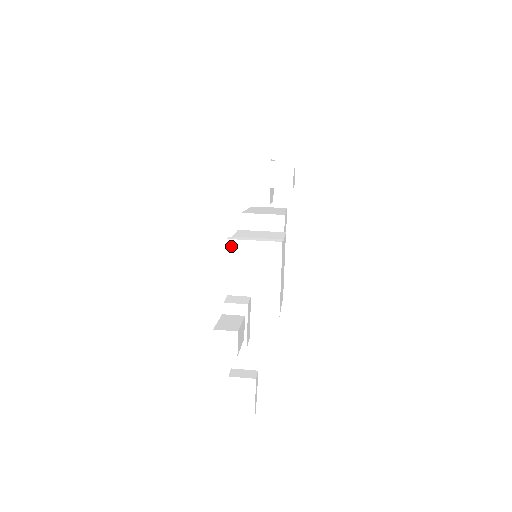
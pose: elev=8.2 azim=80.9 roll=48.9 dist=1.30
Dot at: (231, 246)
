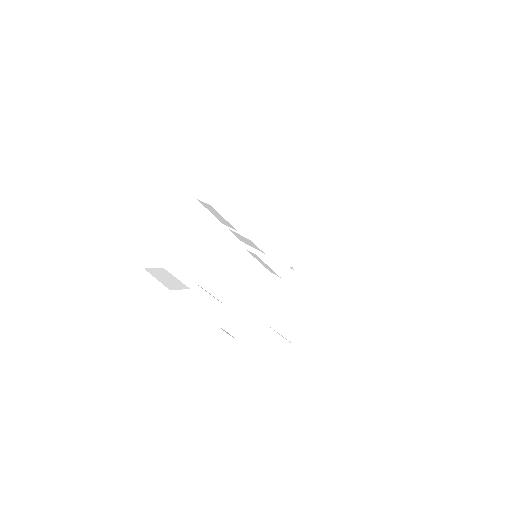
Dot at: occluded
